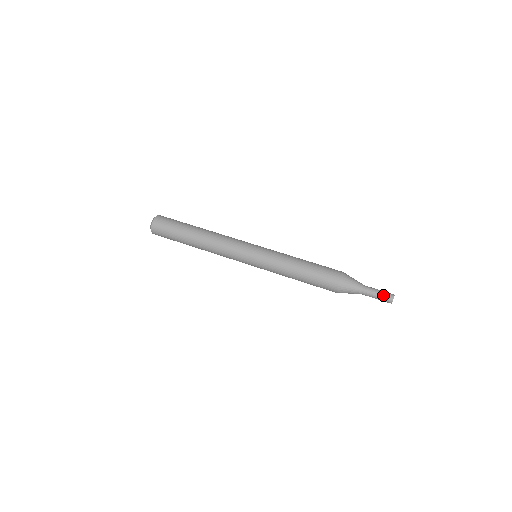
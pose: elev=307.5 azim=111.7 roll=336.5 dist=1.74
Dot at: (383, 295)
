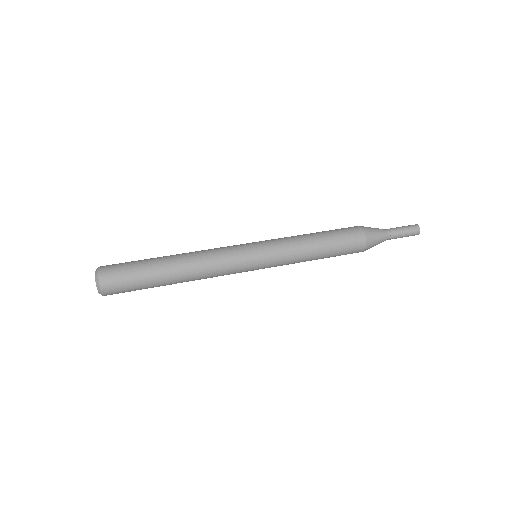
Dot at: (409, 234)
